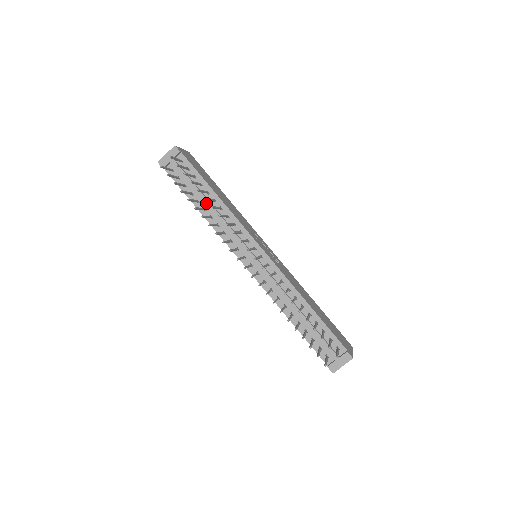
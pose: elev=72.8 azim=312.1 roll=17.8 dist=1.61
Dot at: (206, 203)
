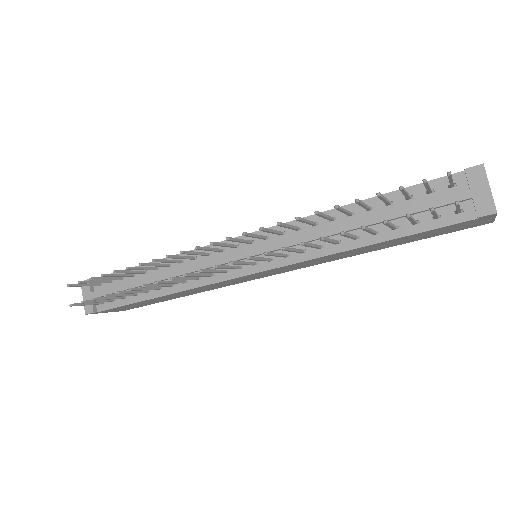
Dot at: (152, 281)
